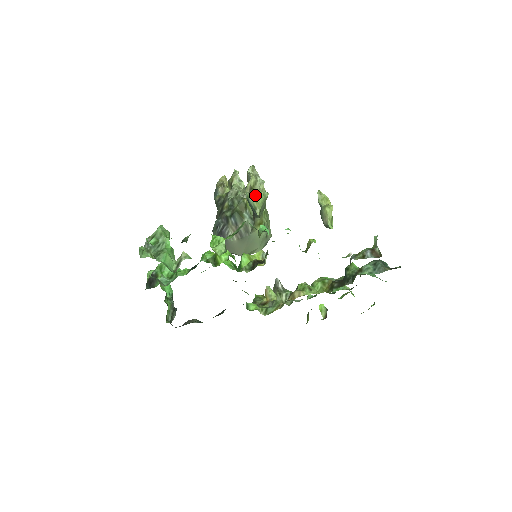
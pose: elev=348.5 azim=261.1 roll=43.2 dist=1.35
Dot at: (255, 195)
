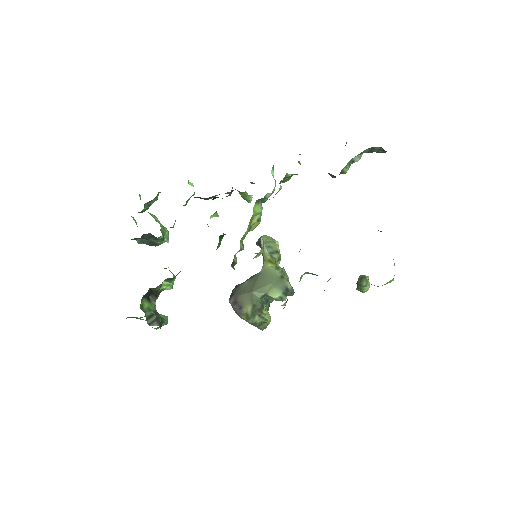
Dot at: occluded
